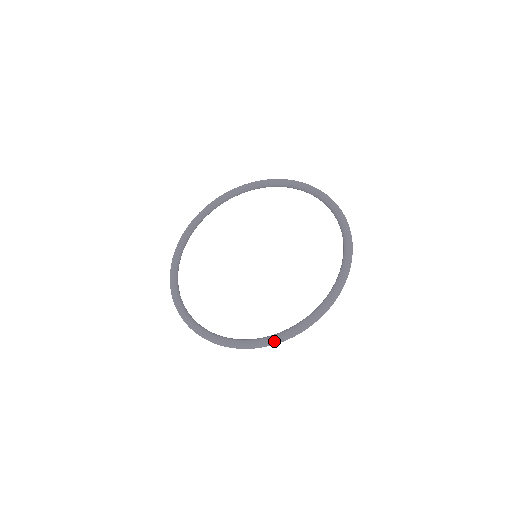
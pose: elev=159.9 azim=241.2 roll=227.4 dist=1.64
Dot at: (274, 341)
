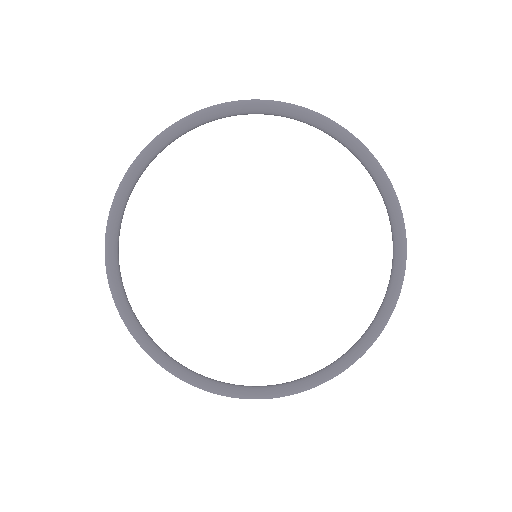
Dot at: (335, 376)
